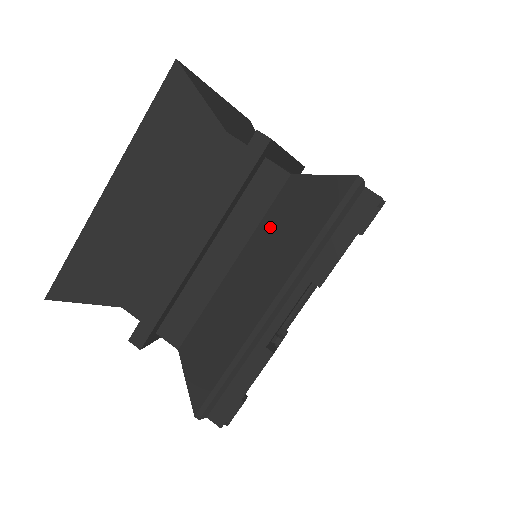
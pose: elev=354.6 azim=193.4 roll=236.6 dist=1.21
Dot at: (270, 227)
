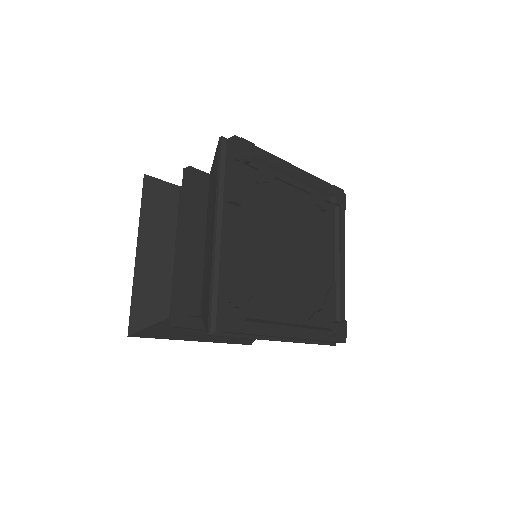
Dot at: (209, 204)
